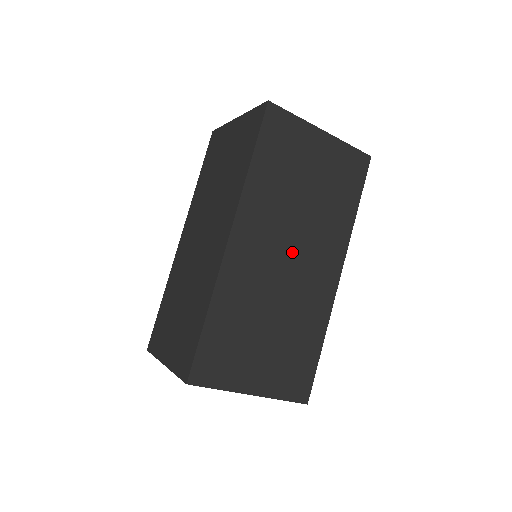
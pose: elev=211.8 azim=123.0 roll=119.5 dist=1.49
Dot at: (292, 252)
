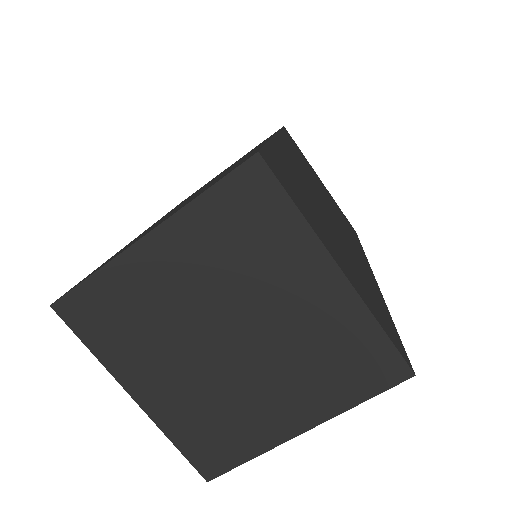
Dot at: (328, 209)
